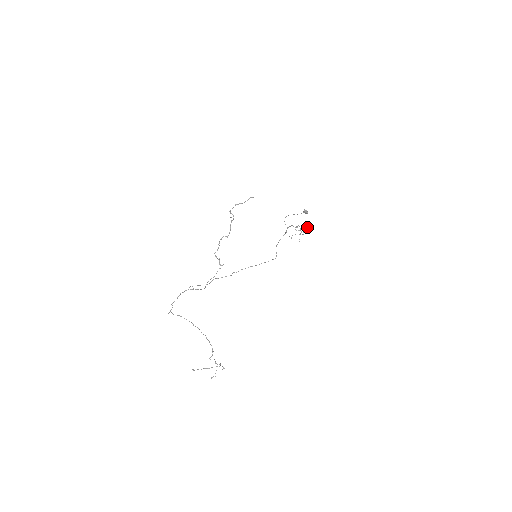
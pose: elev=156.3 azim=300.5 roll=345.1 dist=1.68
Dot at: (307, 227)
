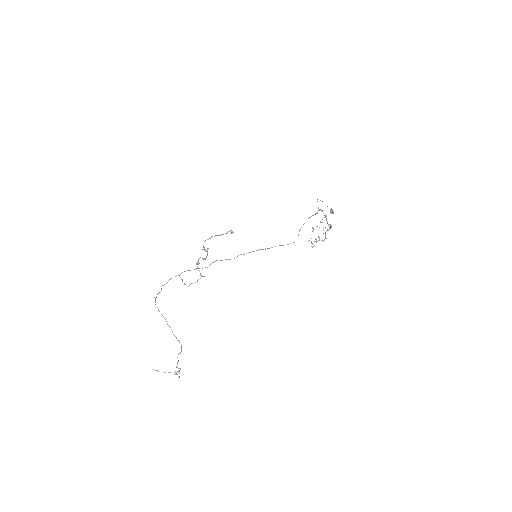
Dot at: occluded
